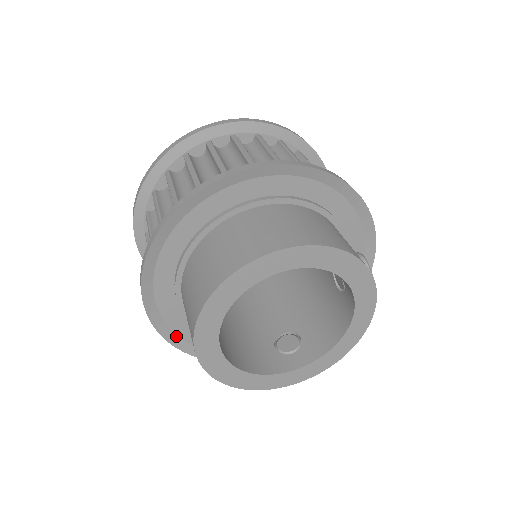
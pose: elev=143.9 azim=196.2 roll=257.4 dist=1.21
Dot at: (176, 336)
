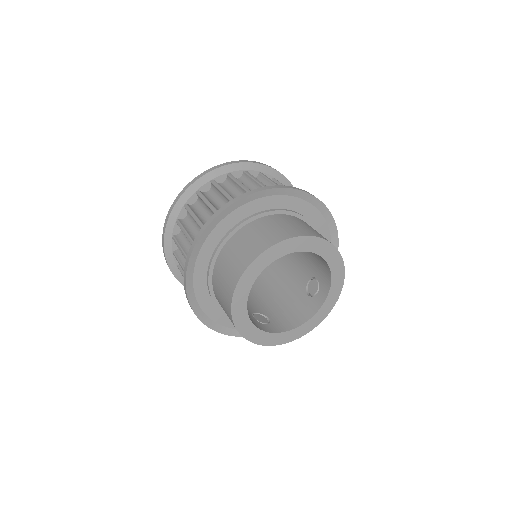
Dot at: (192, 277)
